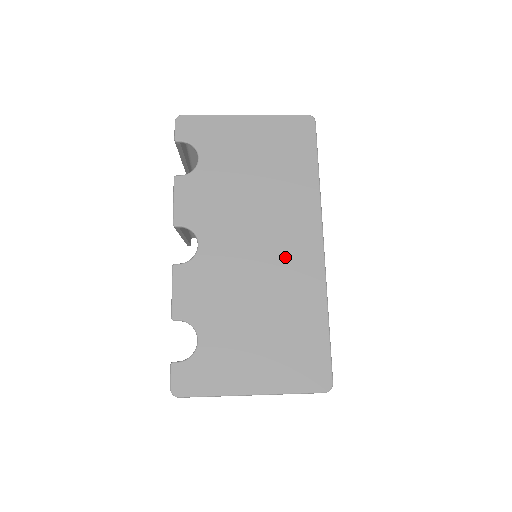
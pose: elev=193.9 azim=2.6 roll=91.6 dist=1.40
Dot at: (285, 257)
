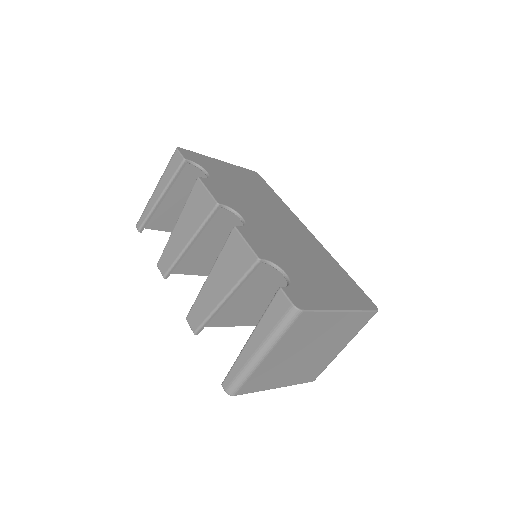
Dot at: (297, 235)
